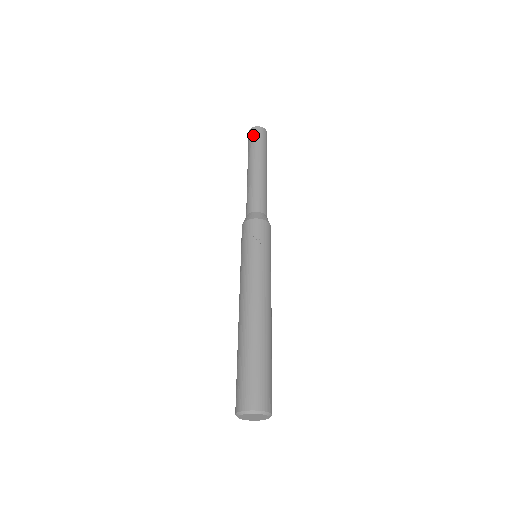
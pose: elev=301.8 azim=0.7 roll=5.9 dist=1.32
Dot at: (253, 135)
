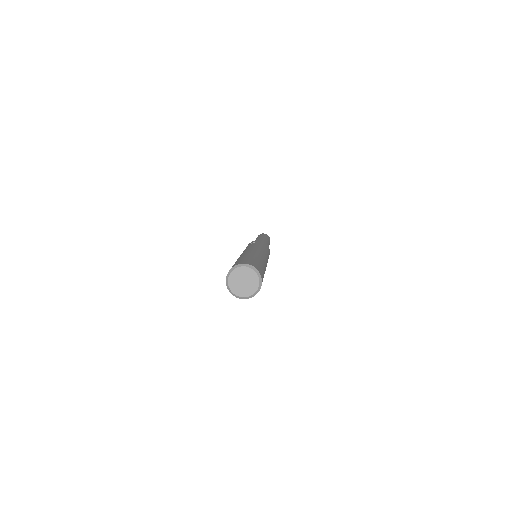
Dot at: occluded
